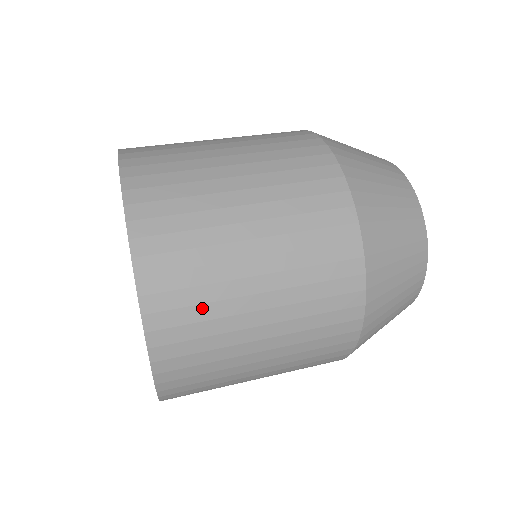
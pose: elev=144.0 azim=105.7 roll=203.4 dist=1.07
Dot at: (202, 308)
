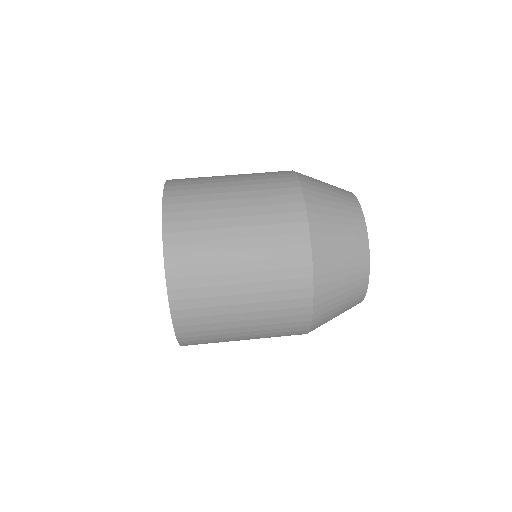
Dot at: (203, 278)
